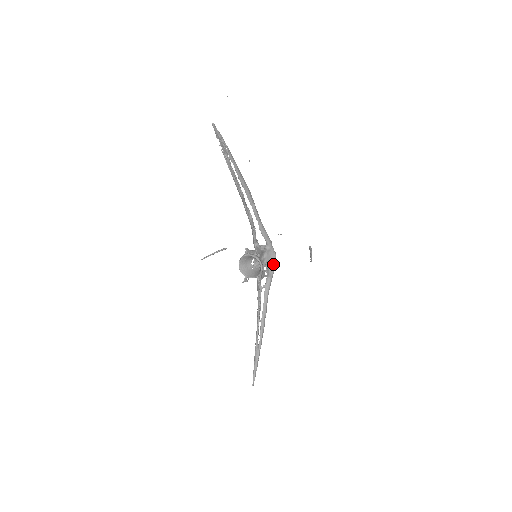
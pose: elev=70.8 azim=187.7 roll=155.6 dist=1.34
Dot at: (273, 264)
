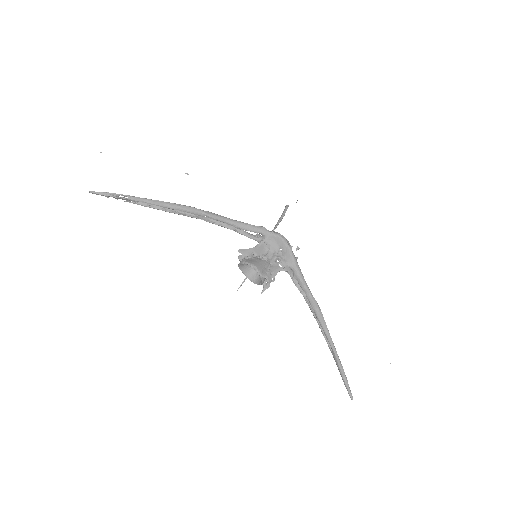
Dot at: (285, 248)
